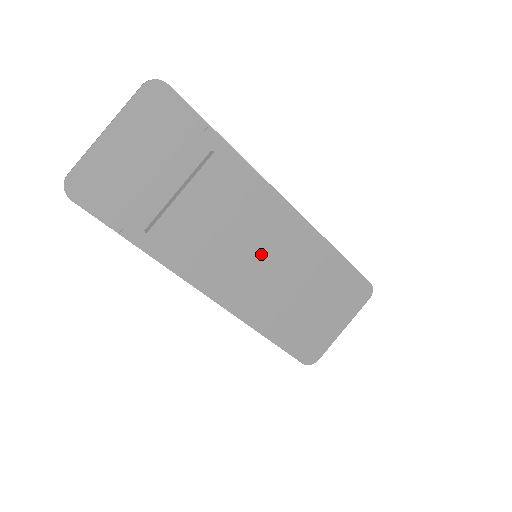
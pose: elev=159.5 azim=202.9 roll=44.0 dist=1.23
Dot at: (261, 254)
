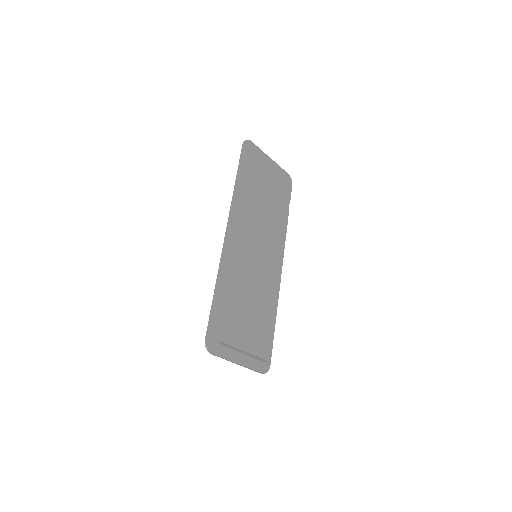
Dot at: (263, 255)
